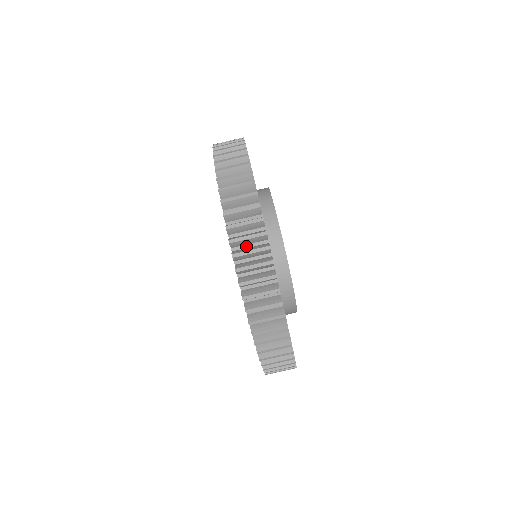
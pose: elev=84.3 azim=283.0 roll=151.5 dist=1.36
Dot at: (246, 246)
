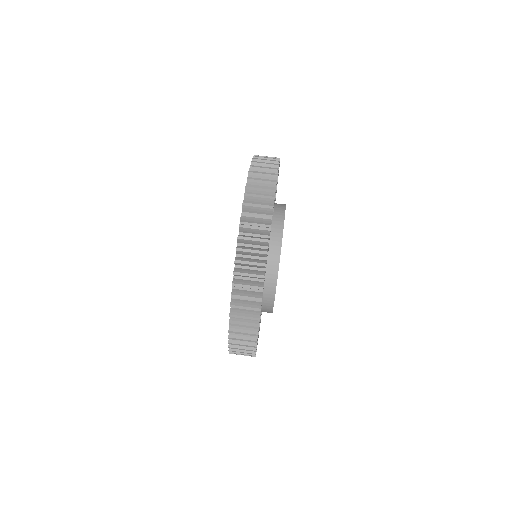
Dot at: occluded
